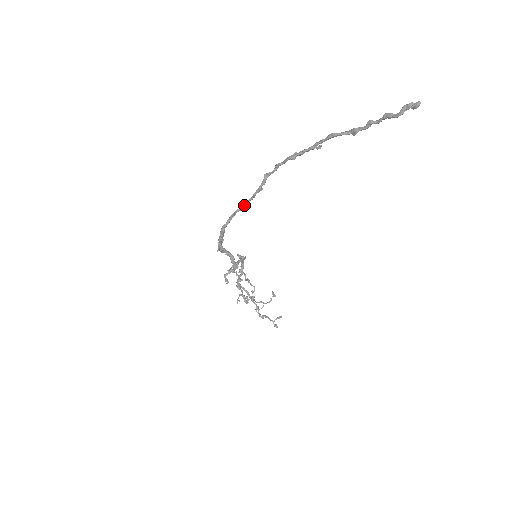
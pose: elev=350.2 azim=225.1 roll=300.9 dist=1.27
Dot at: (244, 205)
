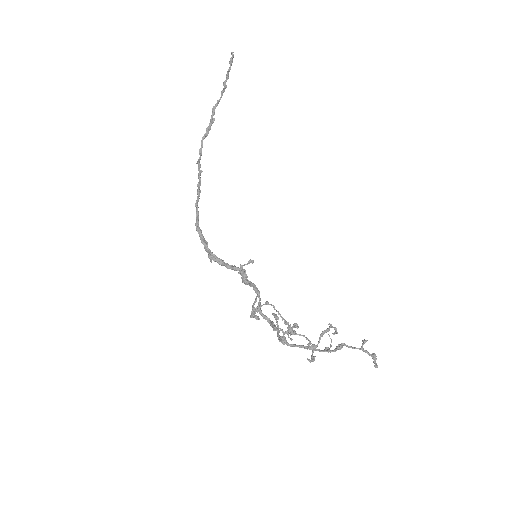
Dot at: (198, 190)
